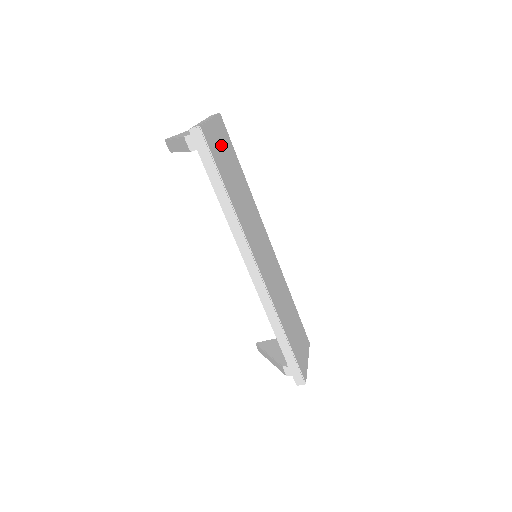
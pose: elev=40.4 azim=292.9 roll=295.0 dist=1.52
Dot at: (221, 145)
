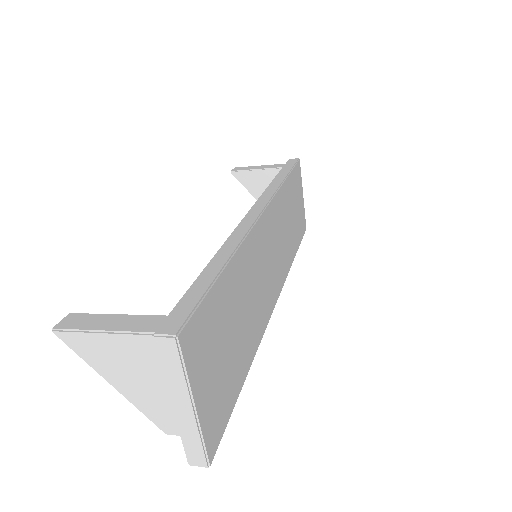
Dot at: (214, 368)
